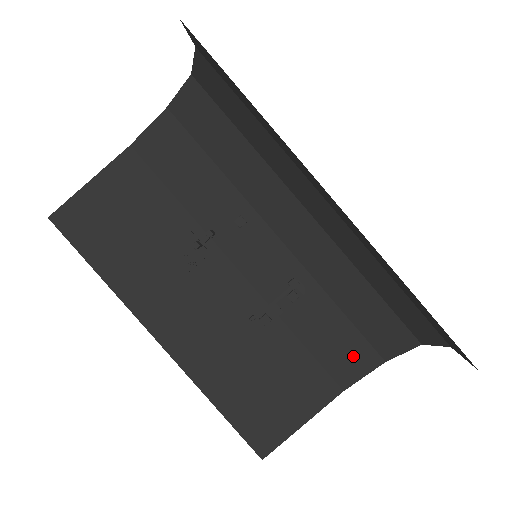
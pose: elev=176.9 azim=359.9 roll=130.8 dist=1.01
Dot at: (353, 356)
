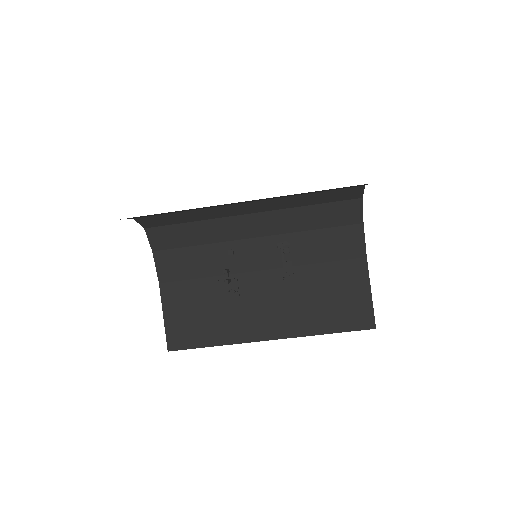
Dot at: (349, 239)
